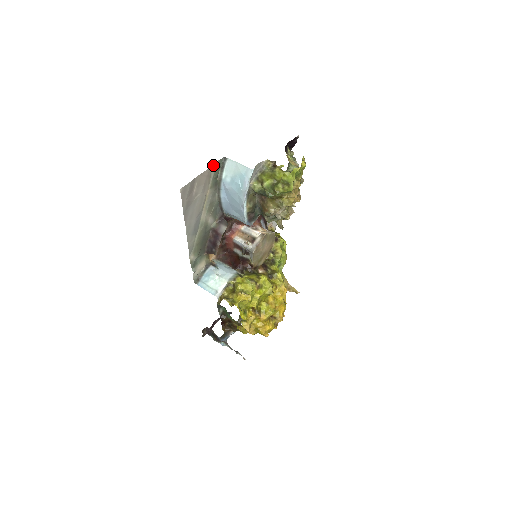
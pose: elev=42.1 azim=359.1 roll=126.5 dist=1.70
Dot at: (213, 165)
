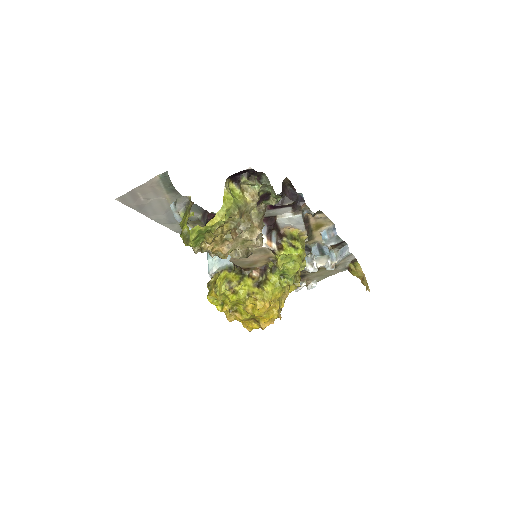
Dot at: (156, 177)
